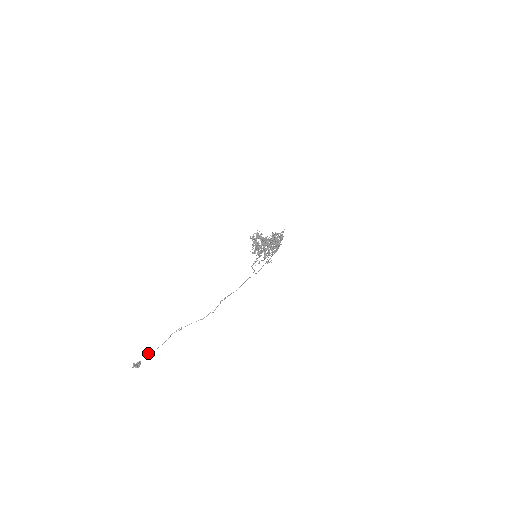
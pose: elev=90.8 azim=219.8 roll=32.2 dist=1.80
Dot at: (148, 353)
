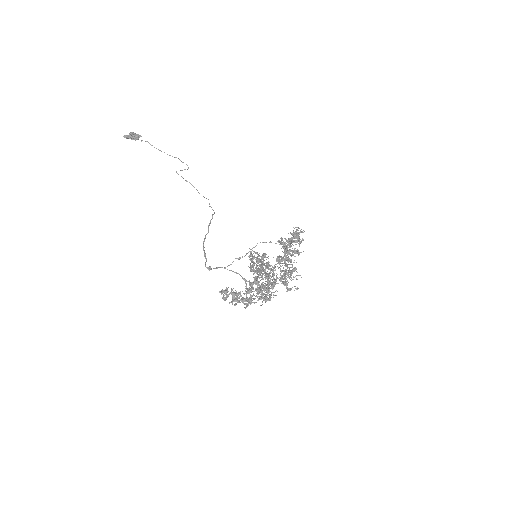
Dot at: occluded
